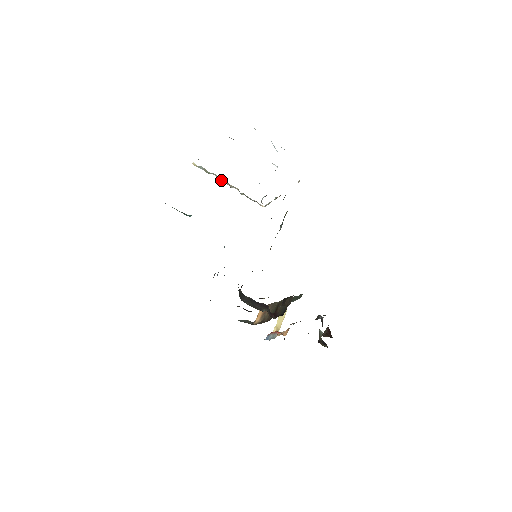
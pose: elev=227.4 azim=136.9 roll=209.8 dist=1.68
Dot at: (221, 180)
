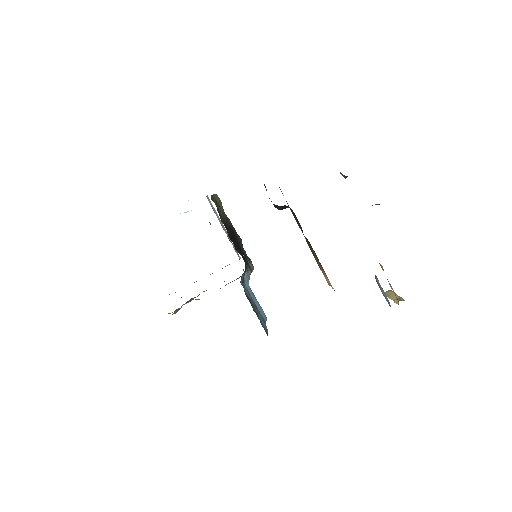
Dot at: occluded
